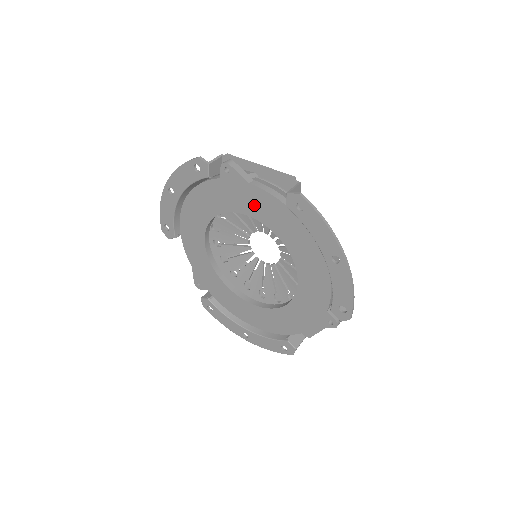
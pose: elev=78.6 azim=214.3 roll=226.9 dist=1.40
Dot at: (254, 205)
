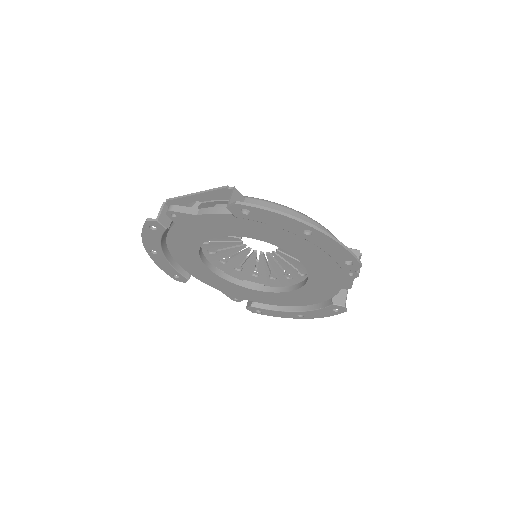
Dot at: (216, 227)
